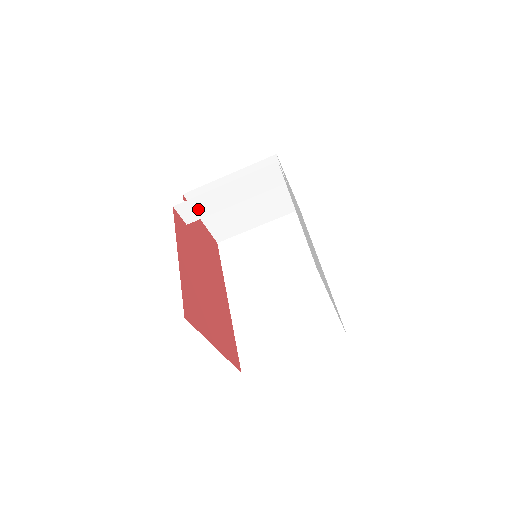
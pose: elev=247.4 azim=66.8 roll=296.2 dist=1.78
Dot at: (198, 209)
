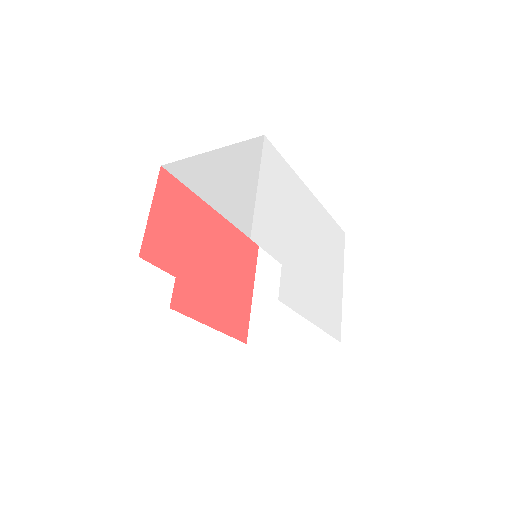
Dot at: occluded
